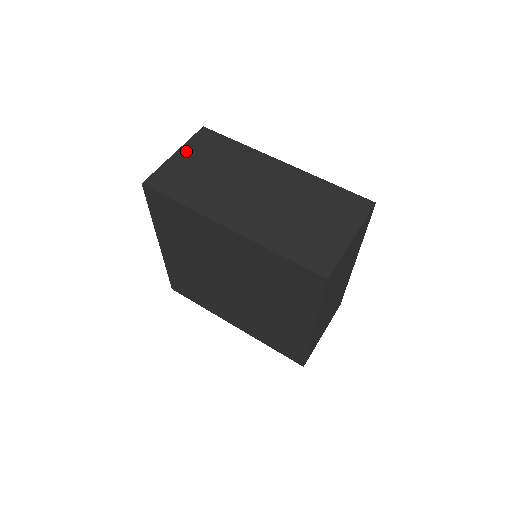
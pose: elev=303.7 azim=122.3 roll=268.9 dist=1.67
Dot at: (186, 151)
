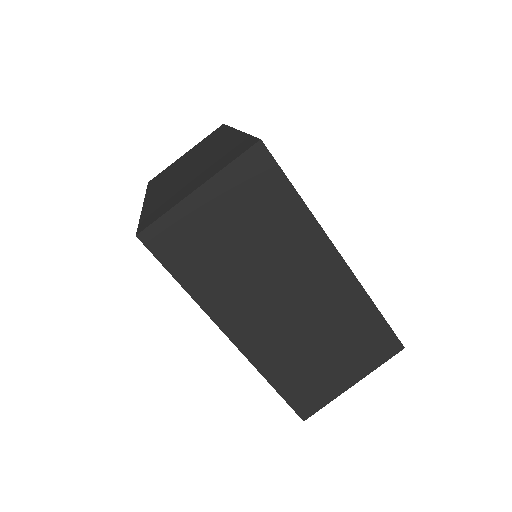
Dot at: (193, 148)
